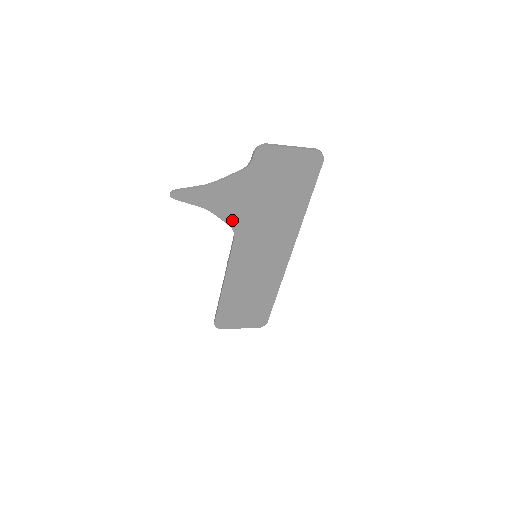
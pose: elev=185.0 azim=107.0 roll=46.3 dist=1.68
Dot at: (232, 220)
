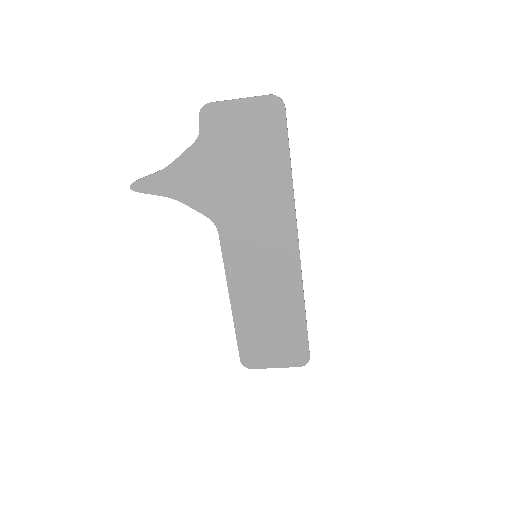
Dot at: (207, 208)
